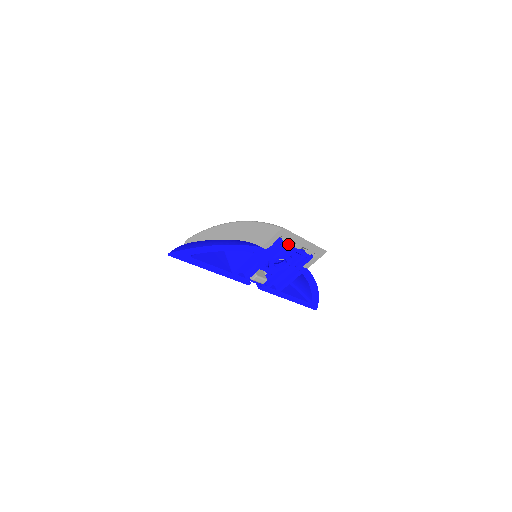
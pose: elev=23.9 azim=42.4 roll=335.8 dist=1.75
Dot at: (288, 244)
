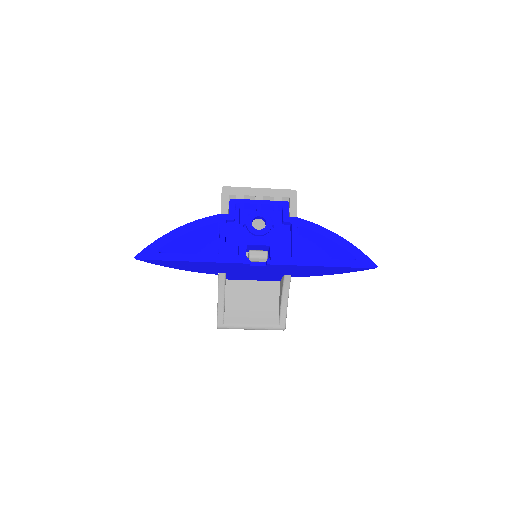
Dot at: (245, 200)
